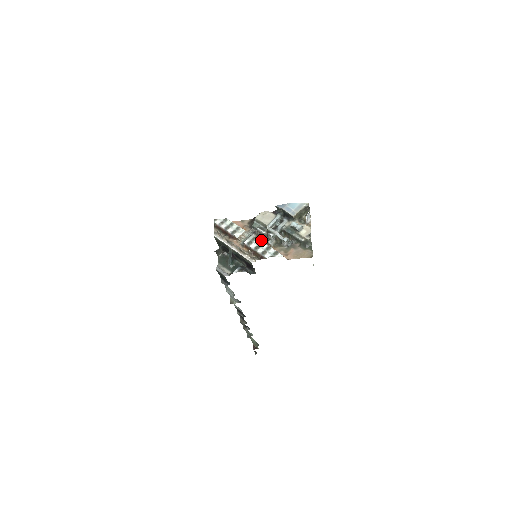
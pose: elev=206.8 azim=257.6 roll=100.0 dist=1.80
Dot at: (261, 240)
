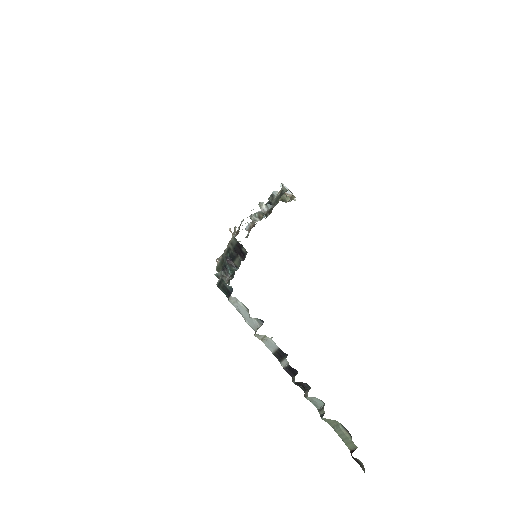
Dot at: occluded
